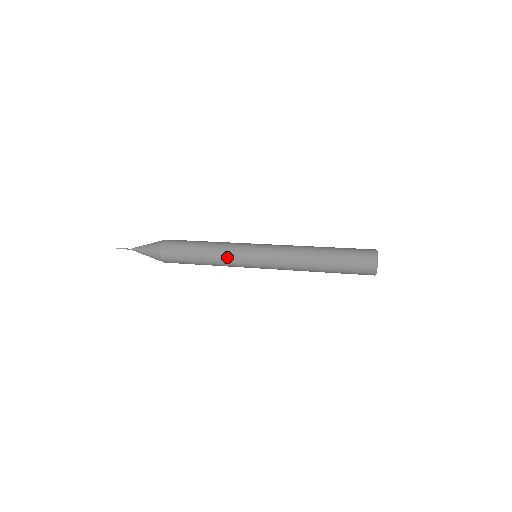
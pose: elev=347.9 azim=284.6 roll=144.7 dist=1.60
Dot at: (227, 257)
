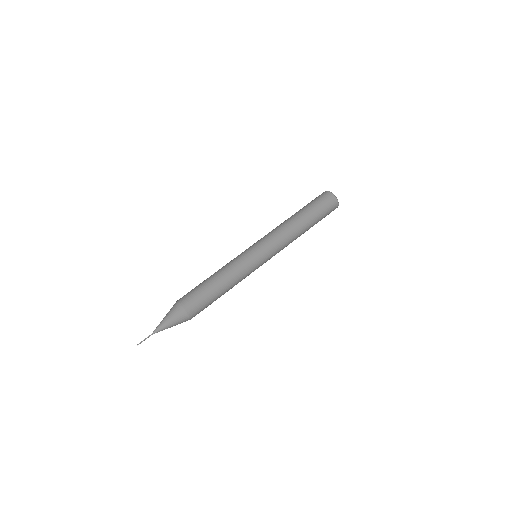
Dot at: (242, 273)
